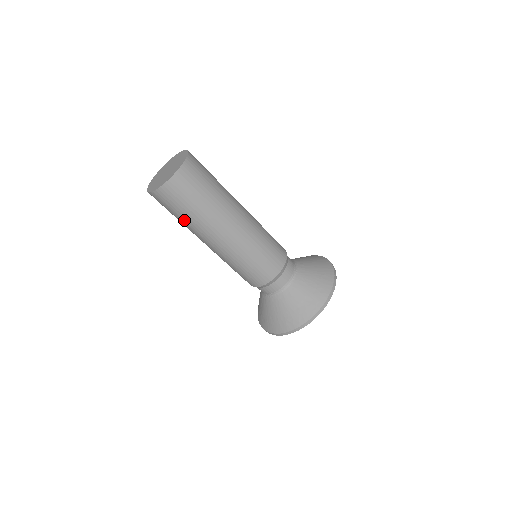
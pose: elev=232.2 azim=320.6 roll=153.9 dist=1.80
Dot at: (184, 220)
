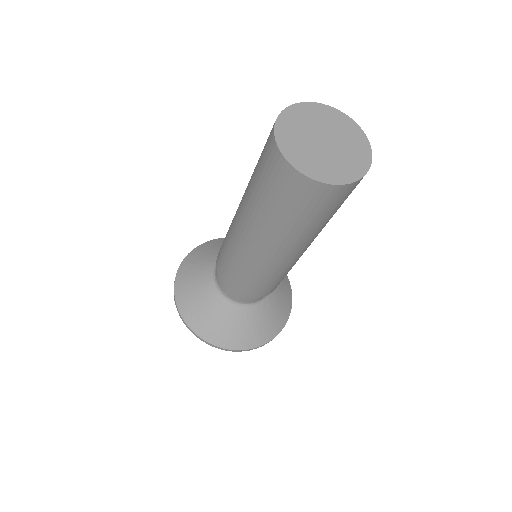
Dot at: (254, 188)
